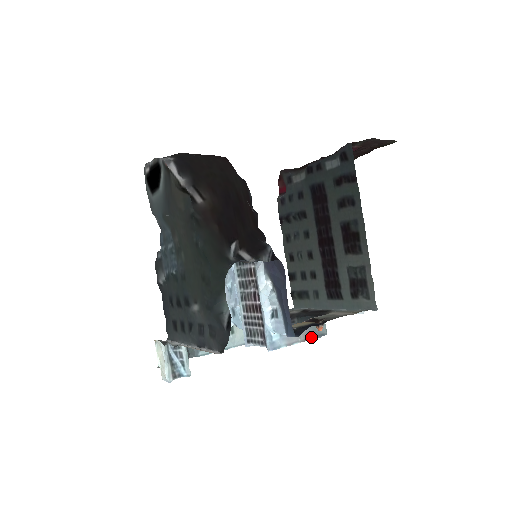
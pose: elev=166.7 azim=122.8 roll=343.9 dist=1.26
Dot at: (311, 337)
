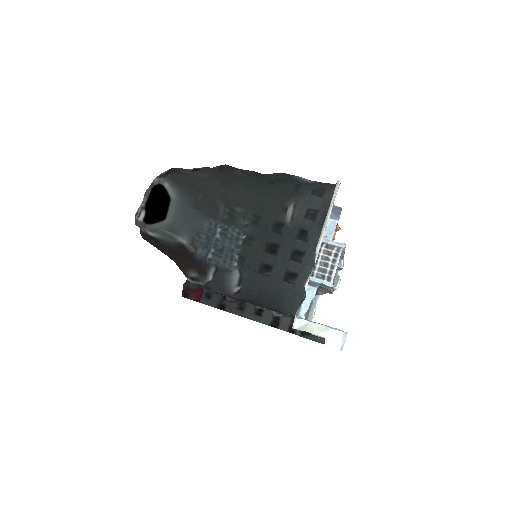
Dot at: occluded
